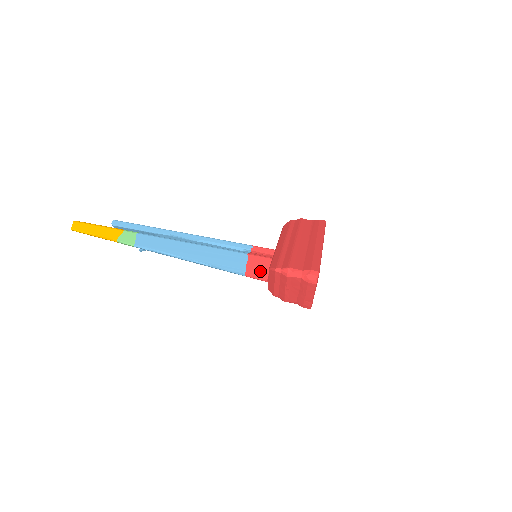
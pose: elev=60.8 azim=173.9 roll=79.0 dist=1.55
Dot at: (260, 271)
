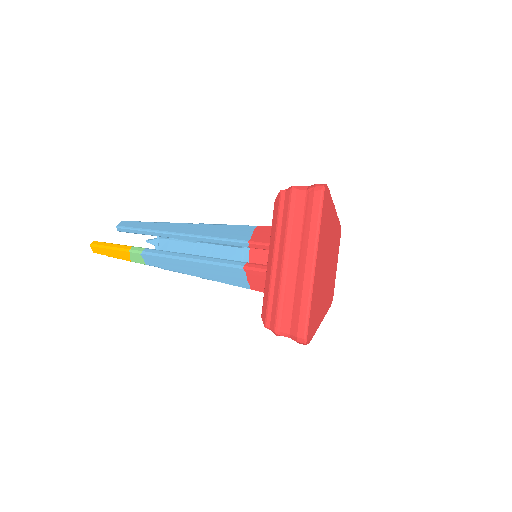
Dot at: (263, 286)
